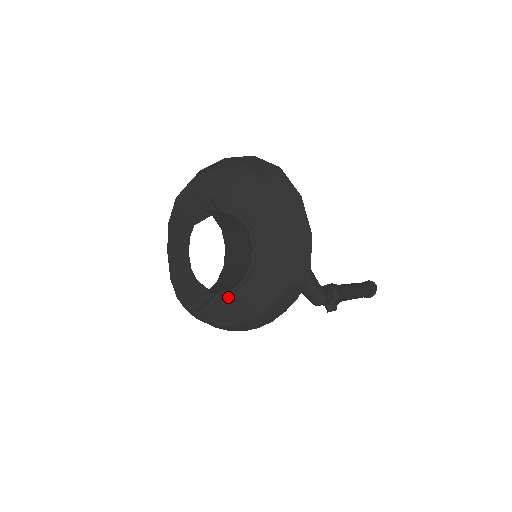
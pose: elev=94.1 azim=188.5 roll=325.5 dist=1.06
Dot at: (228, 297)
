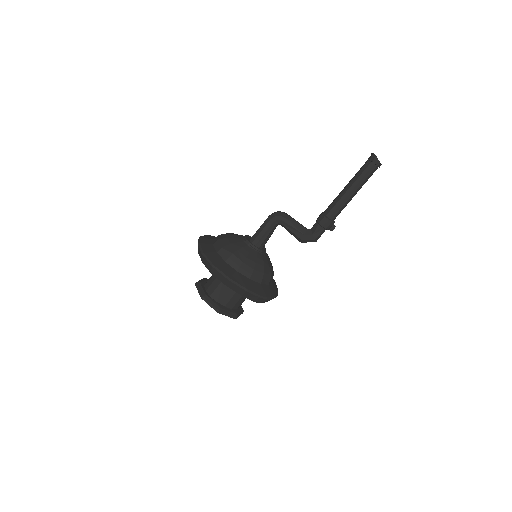
Dot at: occluded
